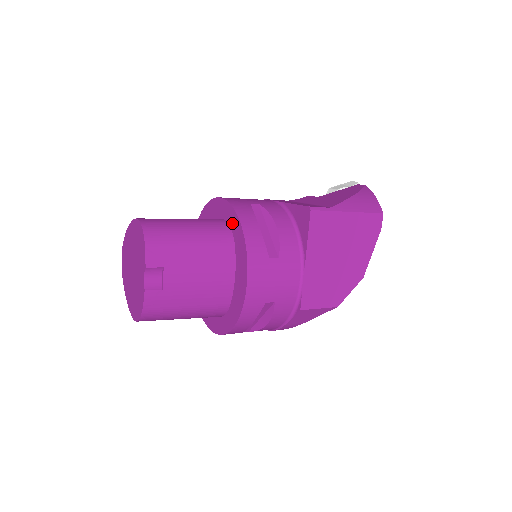
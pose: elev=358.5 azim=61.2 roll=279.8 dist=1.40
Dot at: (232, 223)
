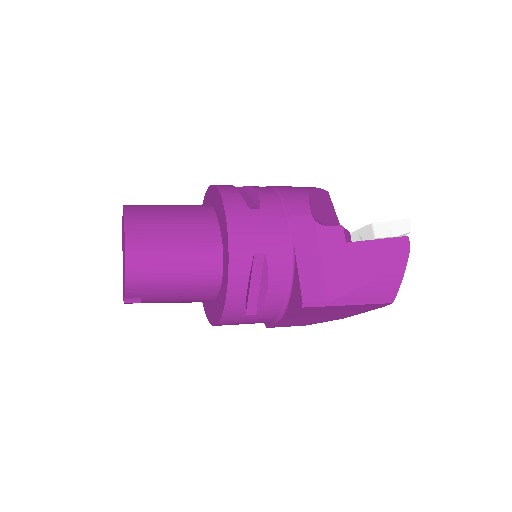
Dot at: (224, 271)
